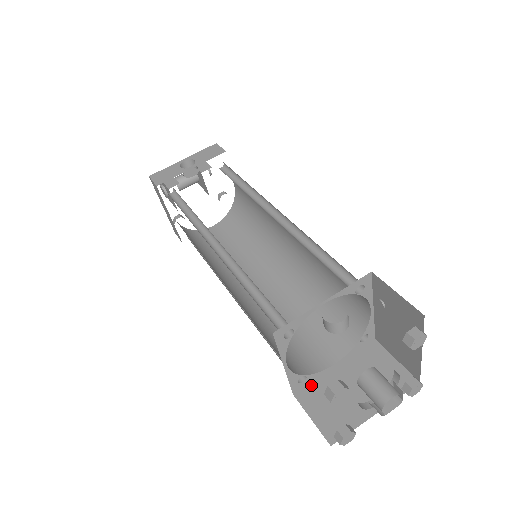
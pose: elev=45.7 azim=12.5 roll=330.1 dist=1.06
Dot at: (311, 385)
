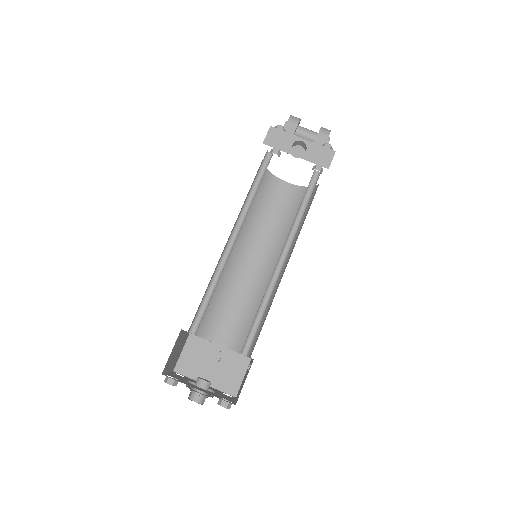
Dot at: (201, 340)
